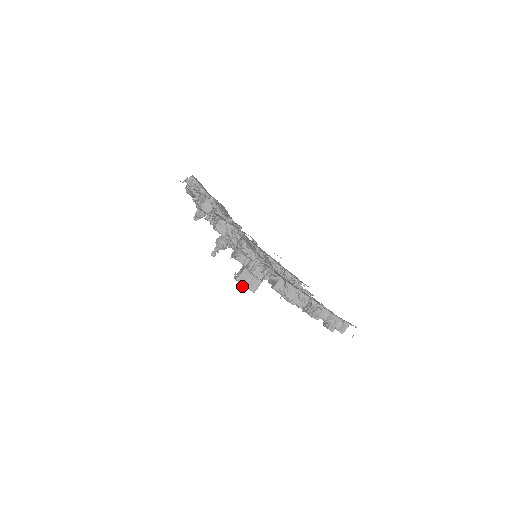
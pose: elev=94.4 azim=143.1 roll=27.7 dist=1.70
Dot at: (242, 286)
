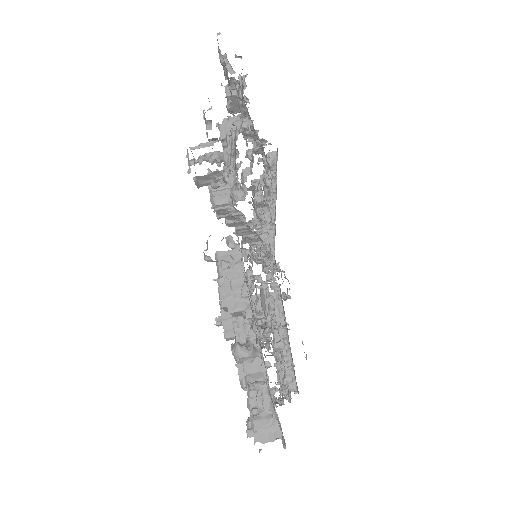
Dot at: occluded
